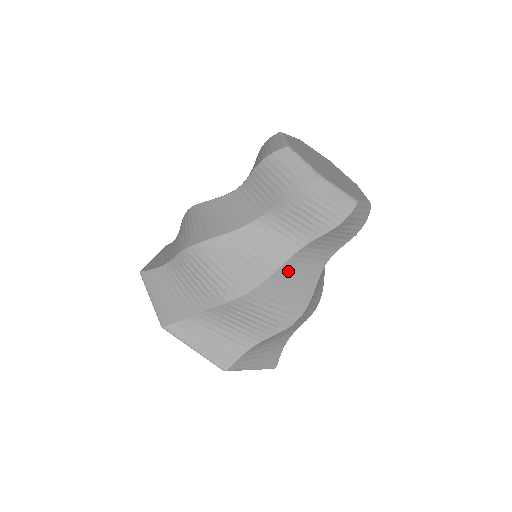
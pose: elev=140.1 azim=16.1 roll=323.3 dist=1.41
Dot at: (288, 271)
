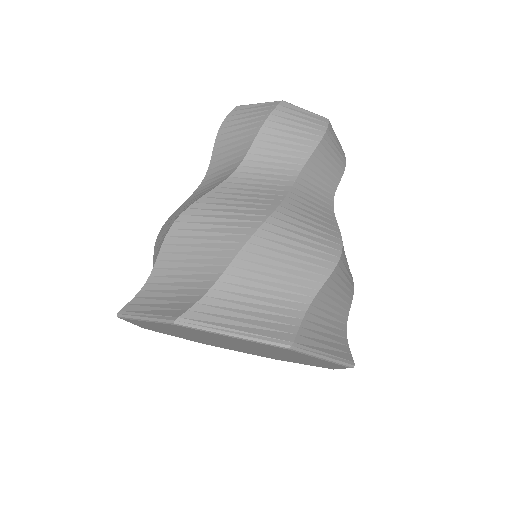
Dot at: (234, 187)
